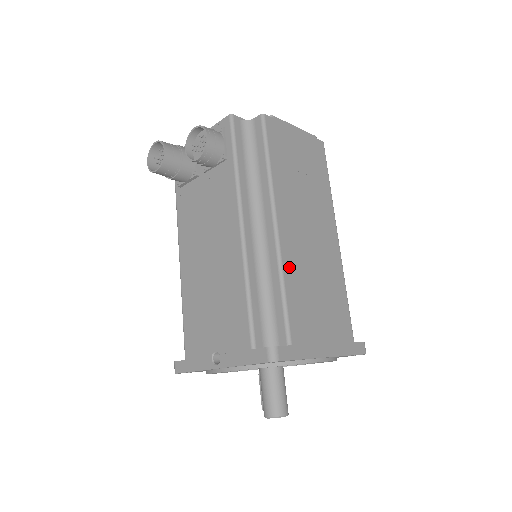
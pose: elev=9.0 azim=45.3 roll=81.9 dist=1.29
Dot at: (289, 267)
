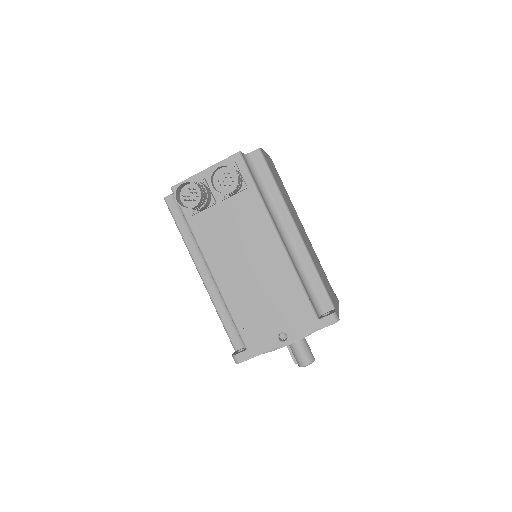
Dot at: (312, 258)
